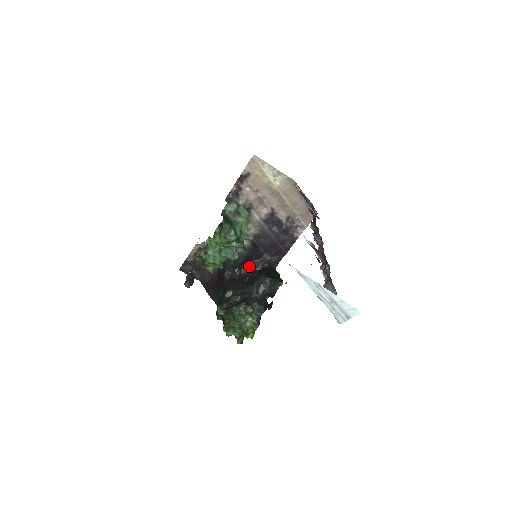
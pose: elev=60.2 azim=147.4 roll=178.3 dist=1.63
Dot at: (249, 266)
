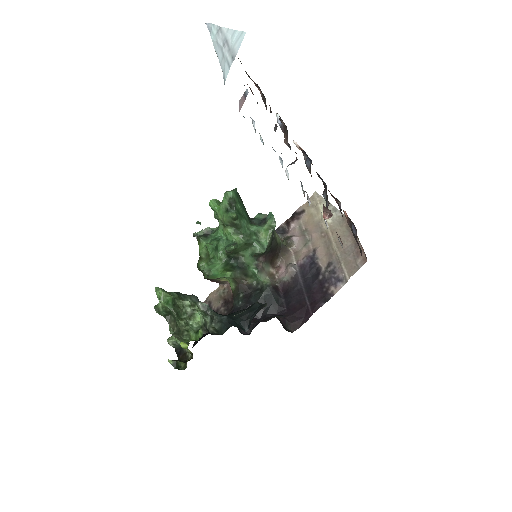
Dot at: (259, 320)
